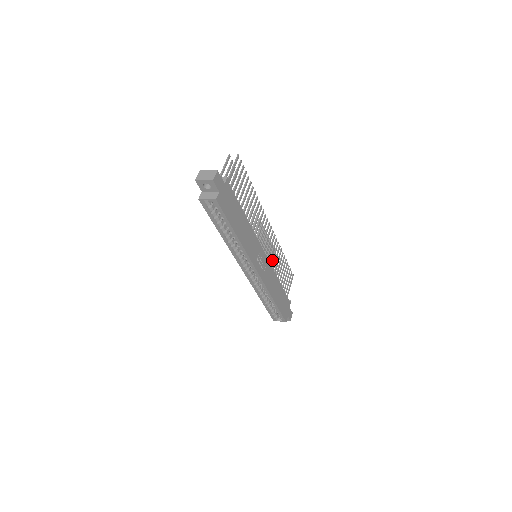
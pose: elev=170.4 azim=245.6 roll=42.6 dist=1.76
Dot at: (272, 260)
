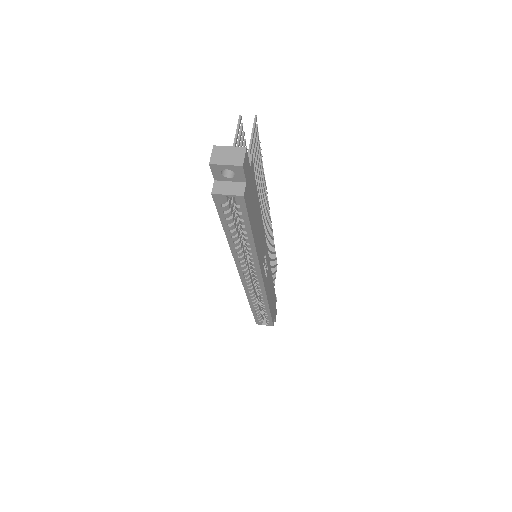
Dot at: occluded
